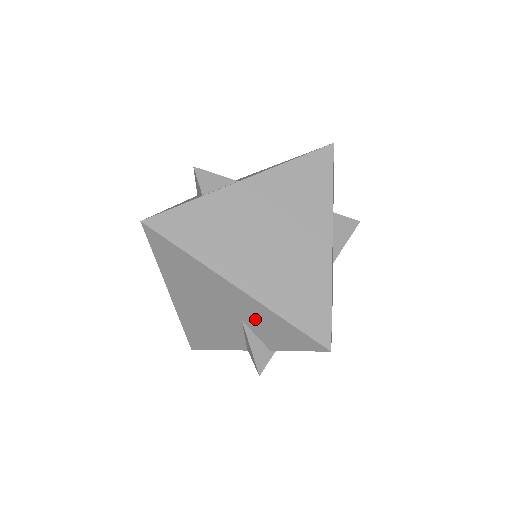
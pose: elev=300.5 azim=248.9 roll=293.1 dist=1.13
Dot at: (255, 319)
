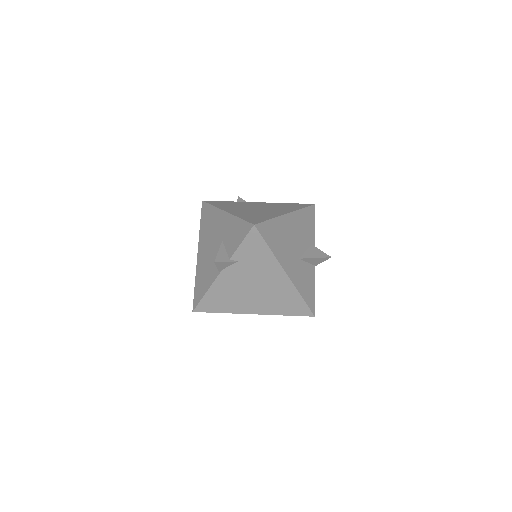
Dot at: (228, 232)
